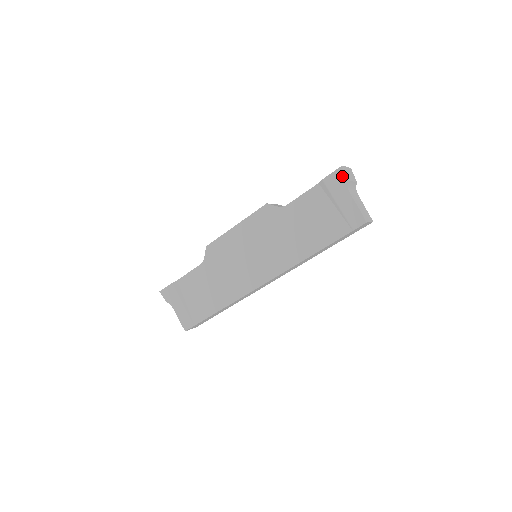
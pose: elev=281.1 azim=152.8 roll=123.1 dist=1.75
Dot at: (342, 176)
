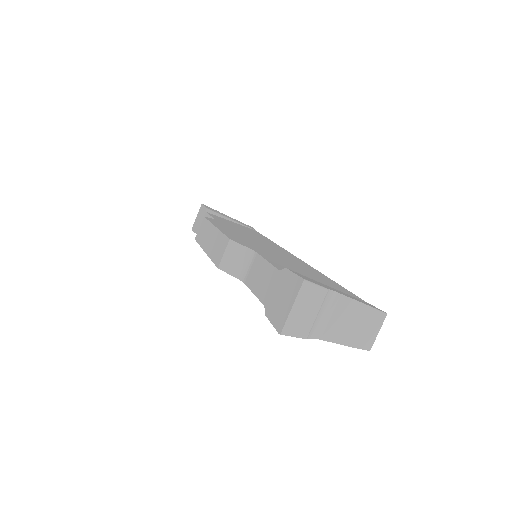
Dot at: (291, 334)
